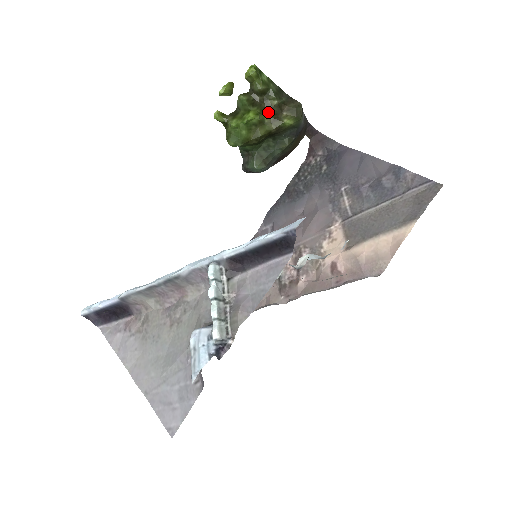
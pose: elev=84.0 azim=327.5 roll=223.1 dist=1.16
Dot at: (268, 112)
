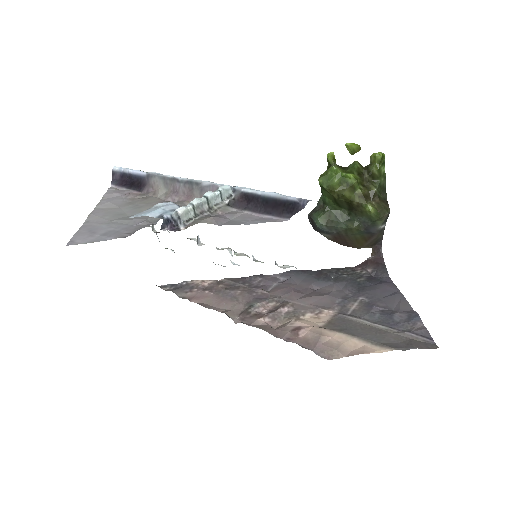
Dot at: (364, 189)
